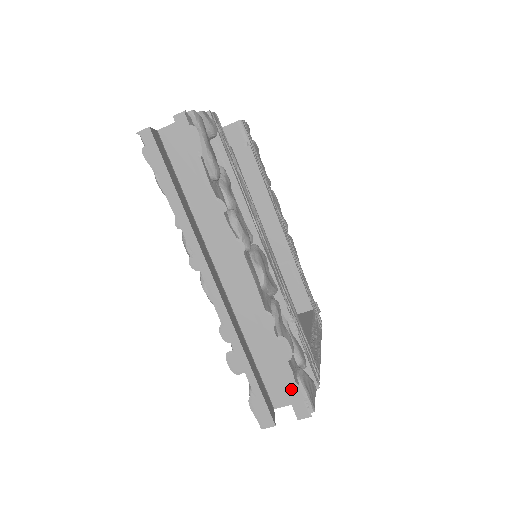
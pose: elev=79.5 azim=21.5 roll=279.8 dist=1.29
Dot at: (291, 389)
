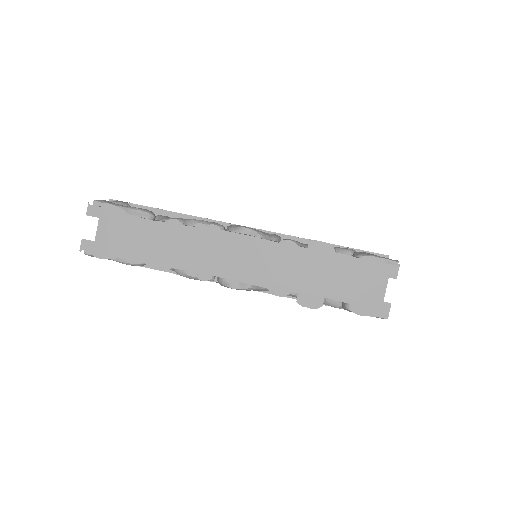
Dot at: (363, 266)
